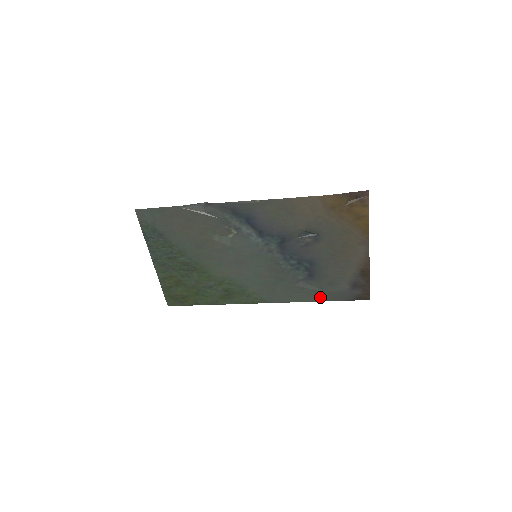
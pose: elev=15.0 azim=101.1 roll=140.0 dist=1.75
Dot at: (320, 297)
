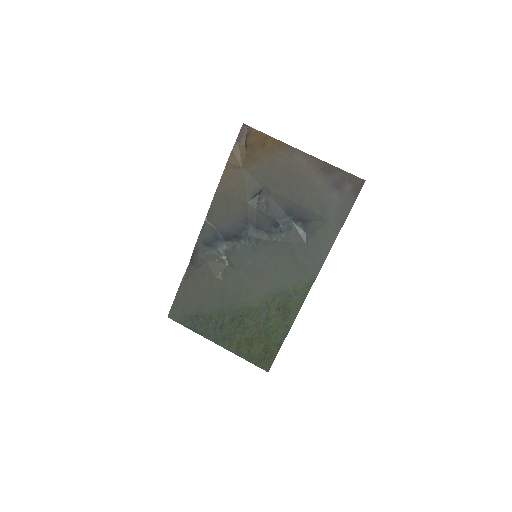
Dot at: (334, 228)
